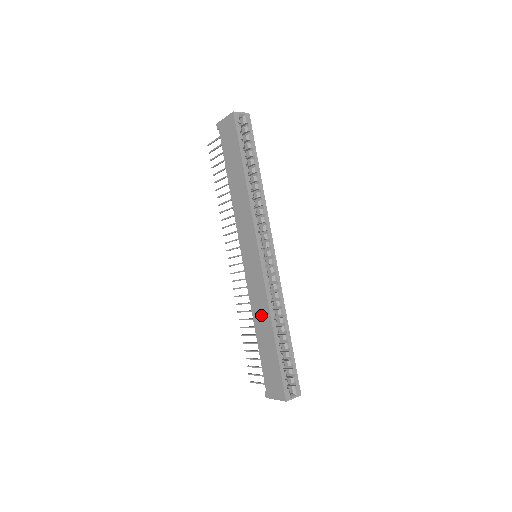
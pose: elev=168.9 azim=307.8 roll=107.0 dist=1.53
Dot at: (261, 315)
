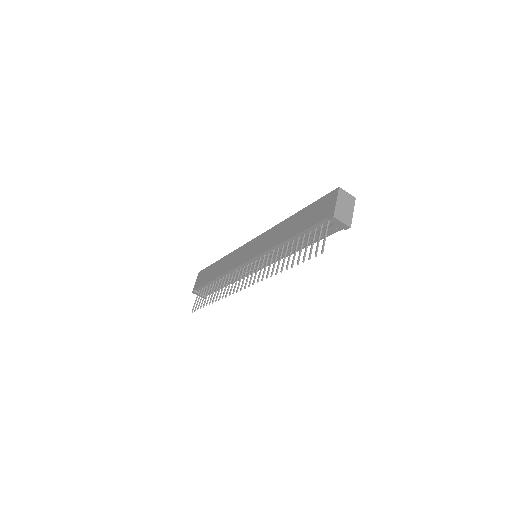
Dot at: (280, 232)
